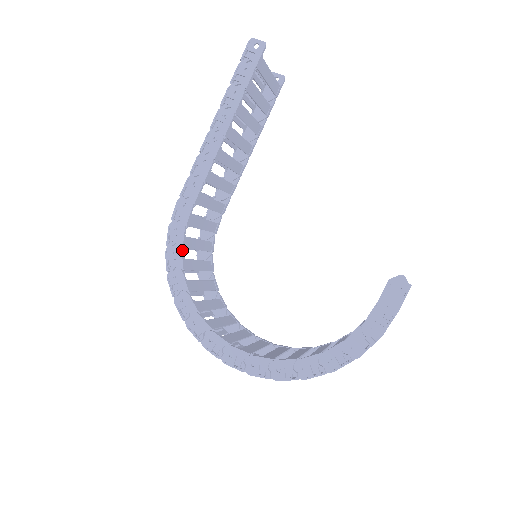
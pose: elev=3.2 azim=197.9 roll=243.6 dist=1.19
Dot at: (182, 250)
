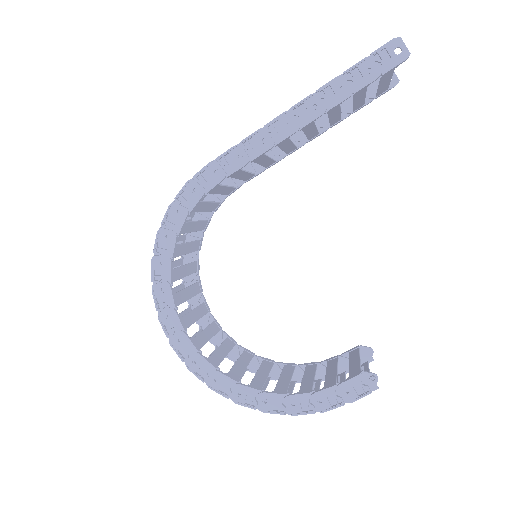
Dot at: (188, 214)
